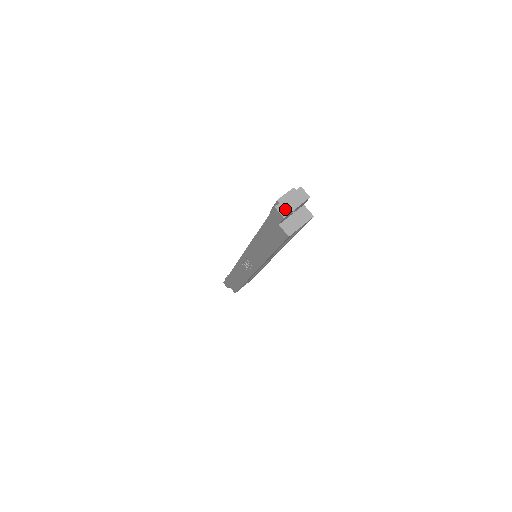
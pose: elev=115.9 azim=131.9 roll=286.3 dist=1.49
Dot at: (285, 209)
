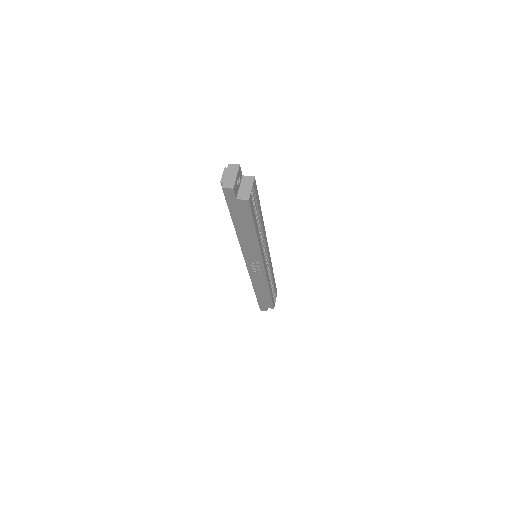
Dot at: (230, 183)
